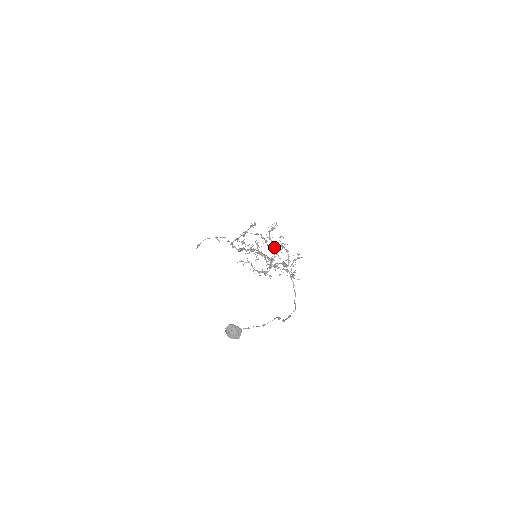
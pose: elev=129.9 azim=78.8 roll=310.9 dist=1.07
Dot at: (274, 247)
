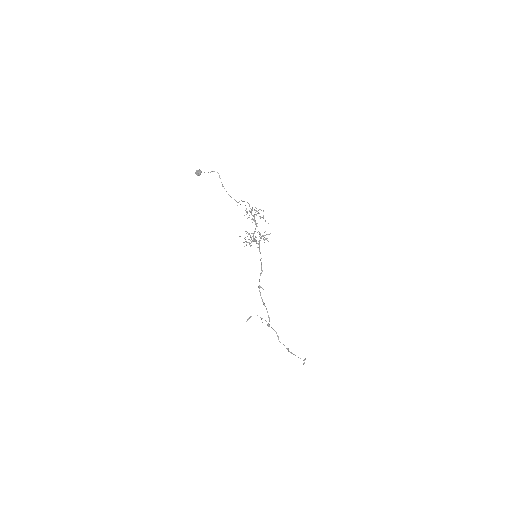
Dot at: occluded
